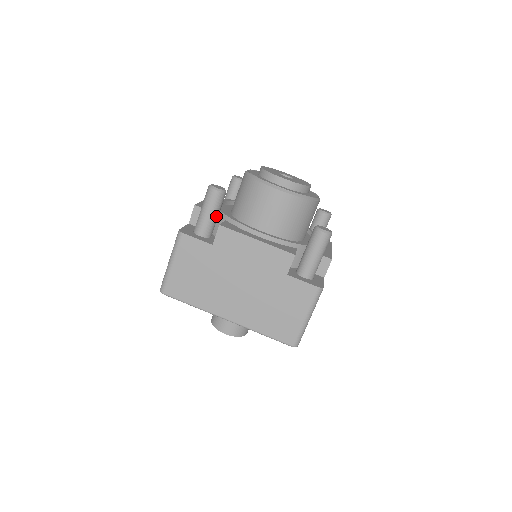
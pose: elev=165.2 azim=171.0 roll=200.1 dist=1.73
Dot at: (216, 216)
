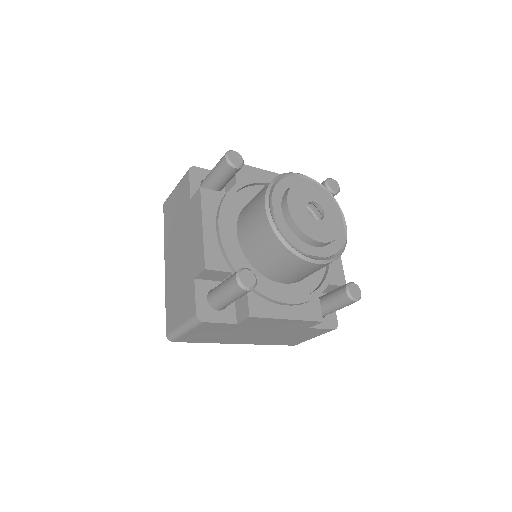
Dot at: (218, 181)
